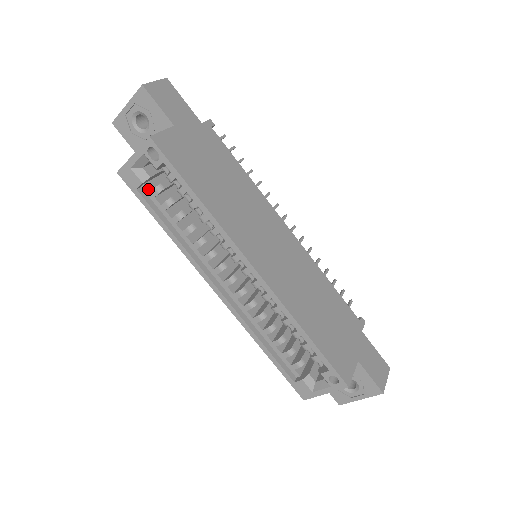
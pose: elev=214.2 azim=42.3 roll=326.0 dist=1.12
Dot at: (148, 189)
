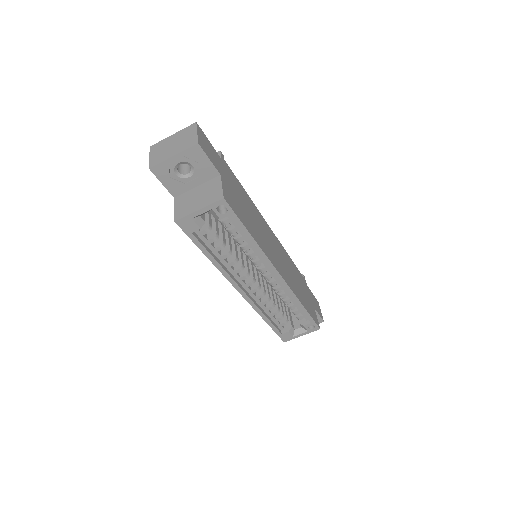
Dot at: (198, 230)
